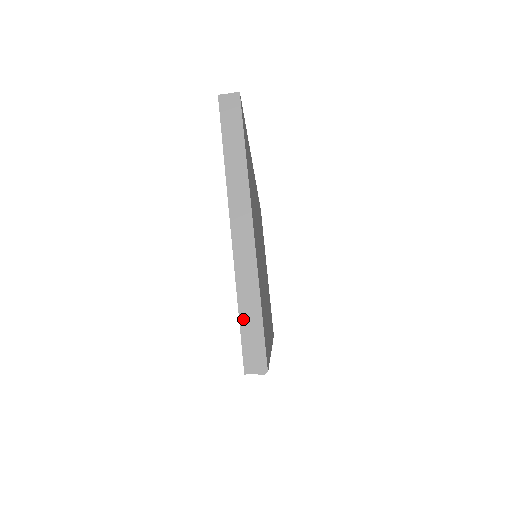
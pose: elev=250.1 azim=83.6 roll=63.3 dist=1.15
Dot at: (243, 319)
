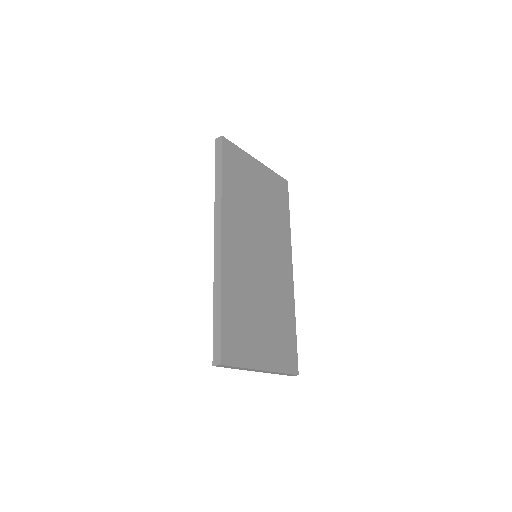
Dot at: (280, 374)
